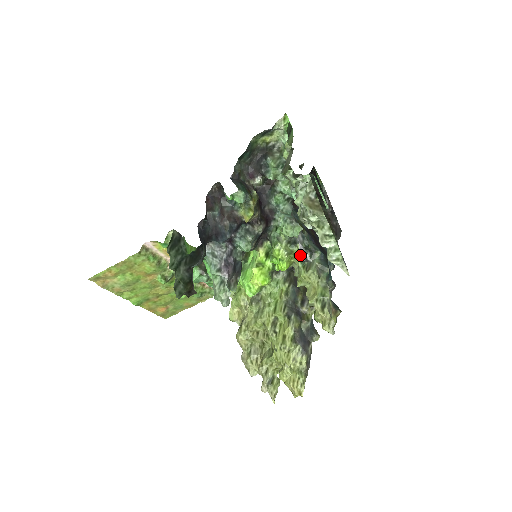
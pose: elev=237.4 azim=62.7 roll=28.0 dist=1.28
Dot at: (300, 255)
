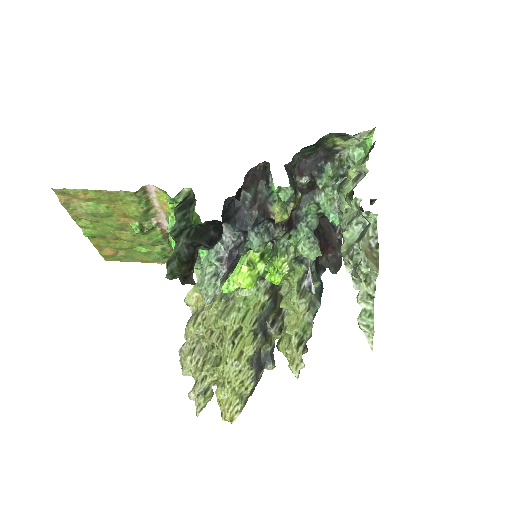
Dot at: (305, 281)
